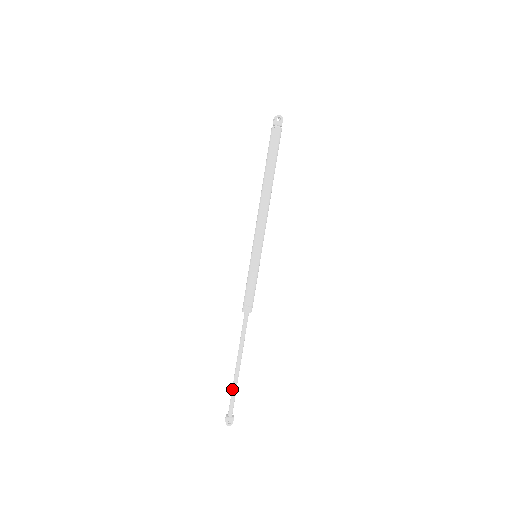
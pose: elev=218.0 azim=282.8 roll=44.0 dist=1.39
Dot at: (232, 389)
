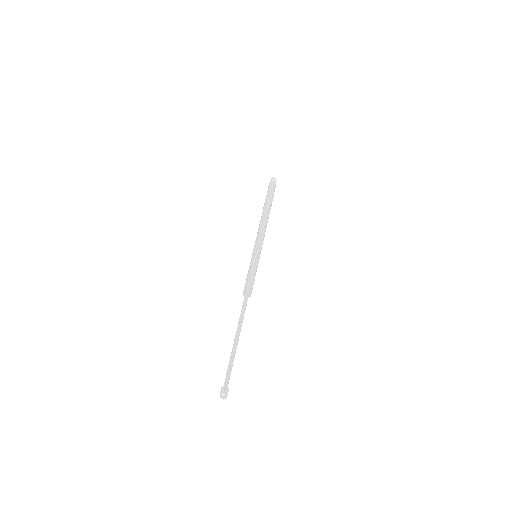
Dot at: (229, 361)
